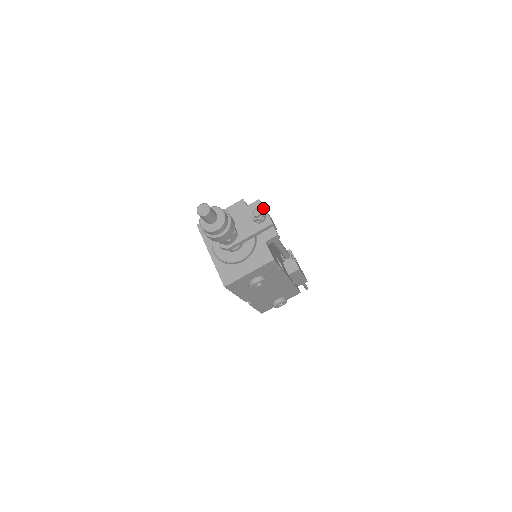
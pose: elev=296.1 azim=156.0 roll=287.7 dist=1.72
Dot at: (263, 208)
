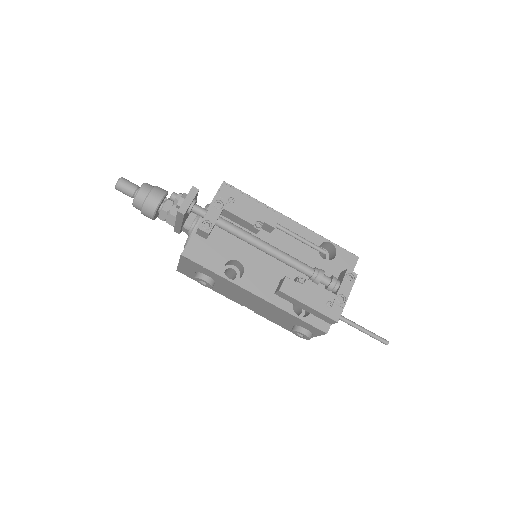
Dot at: (189, 192)
